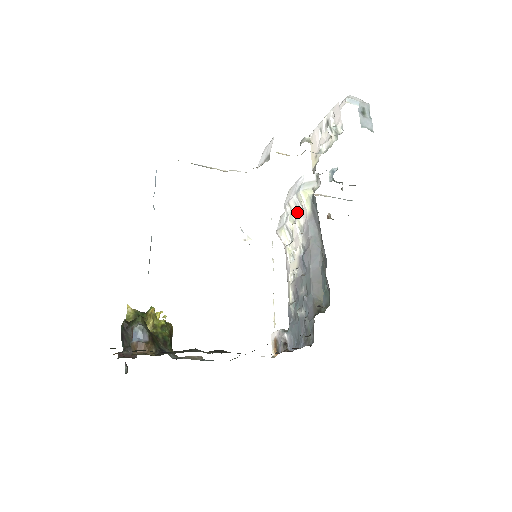
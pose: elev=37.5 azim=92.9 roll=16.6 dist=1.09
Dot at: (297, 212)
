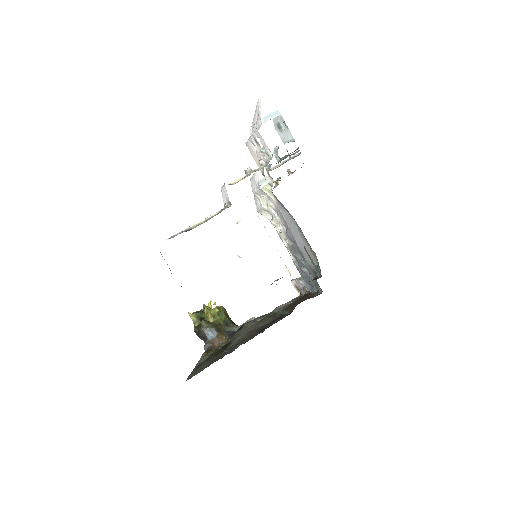
Dot at: (266, 197)
